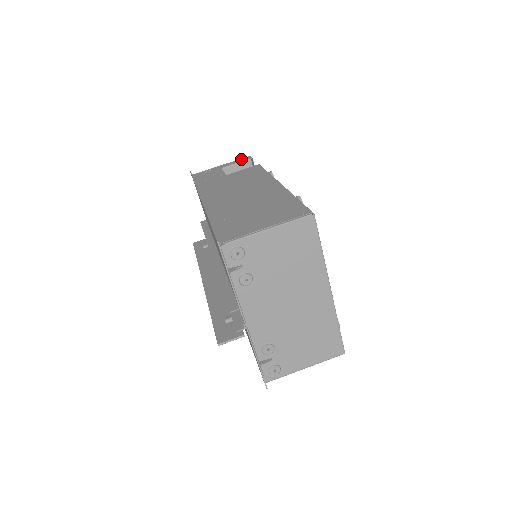
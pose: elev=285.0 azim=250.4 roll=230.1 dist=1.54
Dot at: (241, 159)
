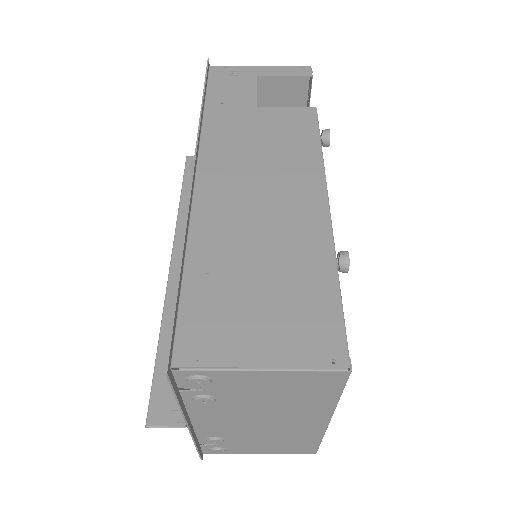
Dot at: (294, 68)
